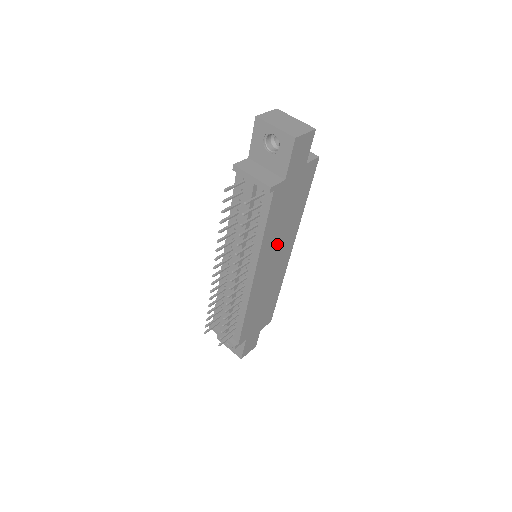
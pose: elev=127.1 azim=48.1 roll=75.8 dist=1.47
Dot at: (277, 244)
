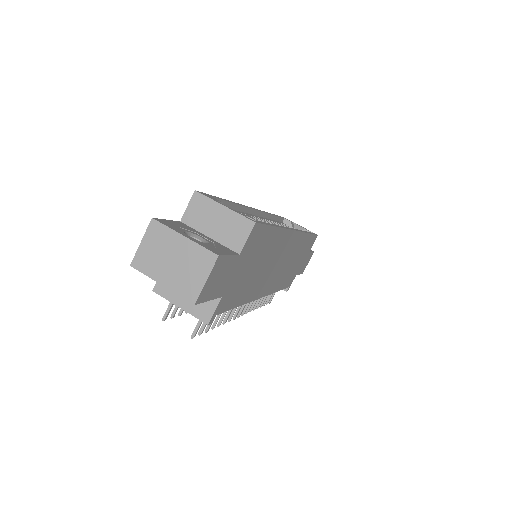
Dot at: (268, 269)
